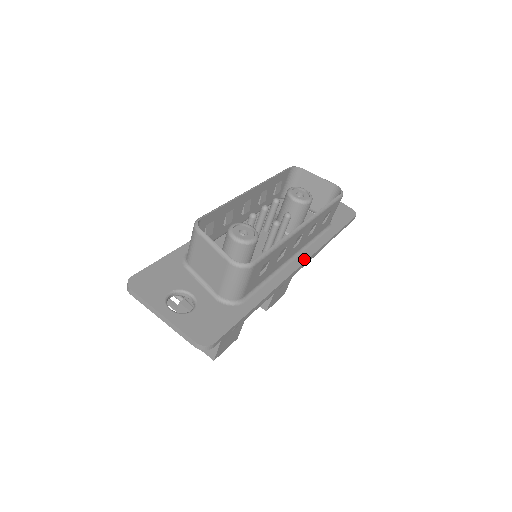
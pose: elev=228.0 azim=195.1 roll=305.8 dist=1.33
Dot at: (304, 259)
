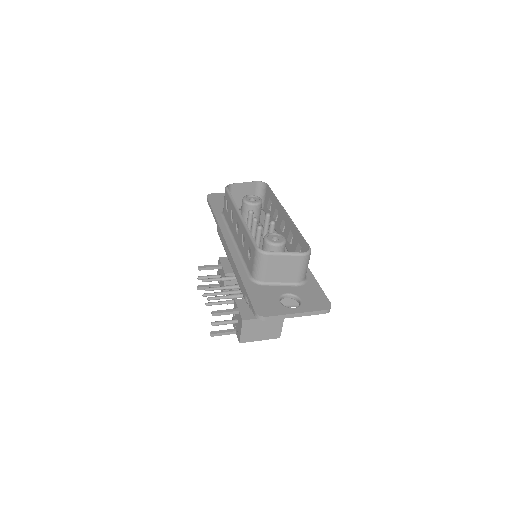
Dot at: occluded
